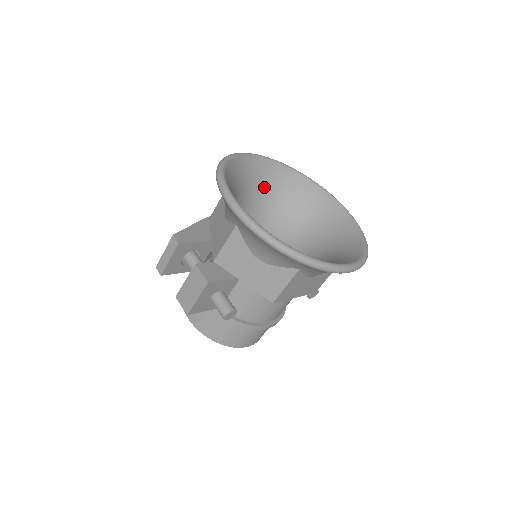
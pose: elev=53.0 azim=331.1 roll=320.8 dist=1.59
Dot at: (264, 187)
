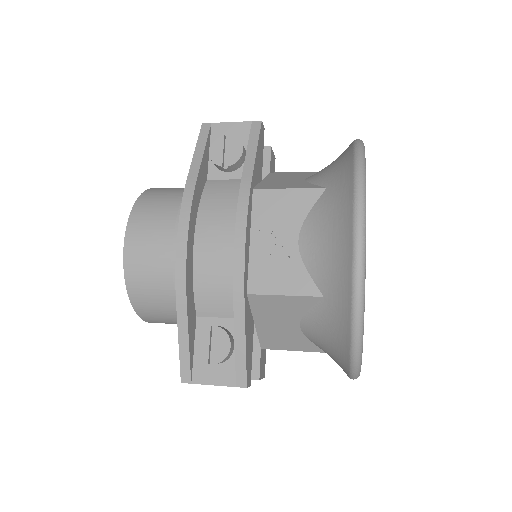
Dot at: occluded
